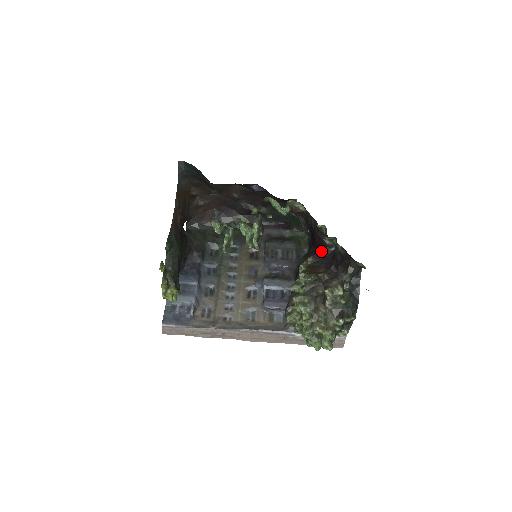
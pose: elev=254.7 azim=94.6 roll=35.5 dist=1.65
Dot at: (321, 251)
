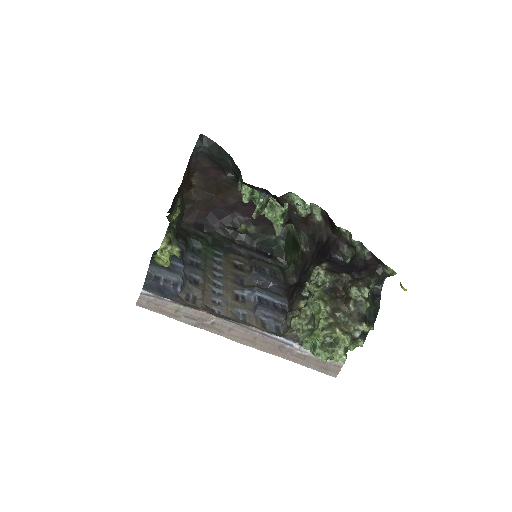
Dot at: (335, 260)
